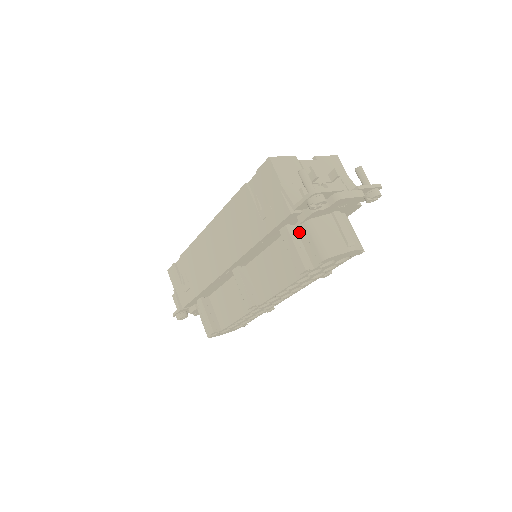
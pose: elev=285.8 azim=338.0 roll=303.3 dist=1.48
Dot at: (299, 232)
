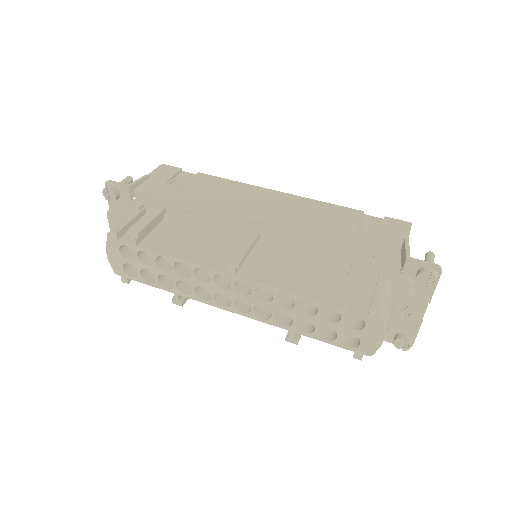
Dot at: occluded
